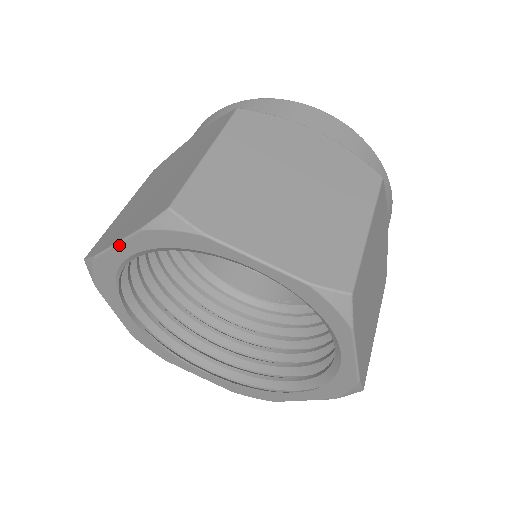
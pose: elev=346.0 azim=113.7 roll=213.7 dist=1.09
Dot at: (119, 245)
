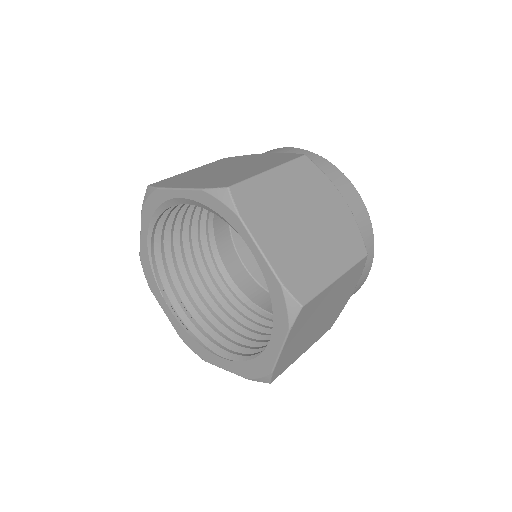
Dot at: (141, 232)
